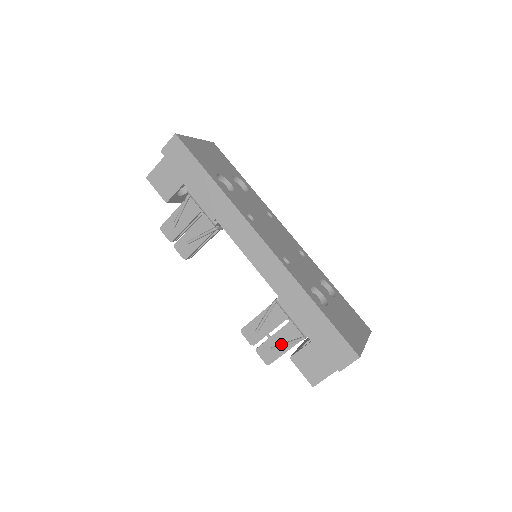
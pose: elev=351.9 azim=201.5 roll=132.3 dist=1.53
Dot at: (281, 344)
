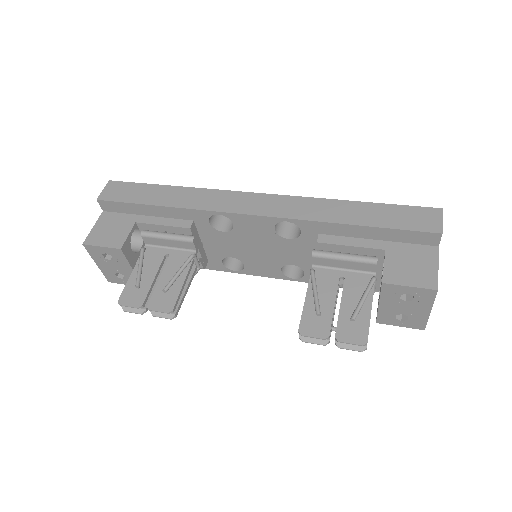
Dot at: (358, 303)
